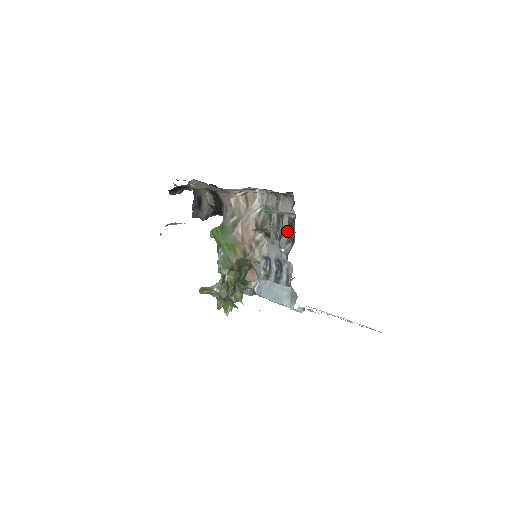
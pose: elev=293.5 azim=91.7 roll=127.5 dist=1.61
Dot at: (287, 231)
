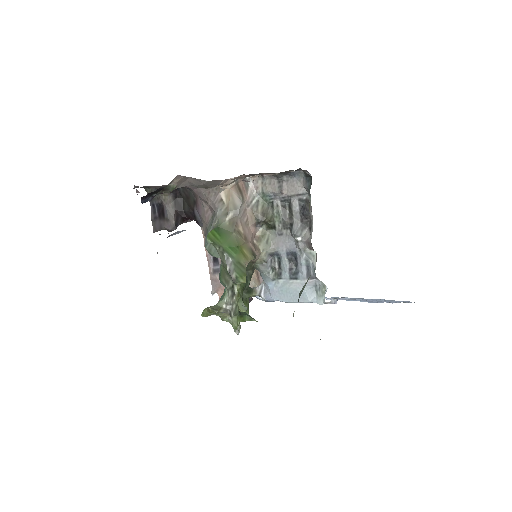
Dot at: (299, 216)
